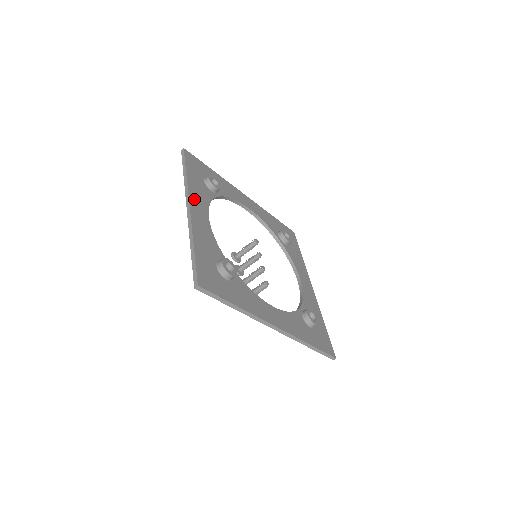
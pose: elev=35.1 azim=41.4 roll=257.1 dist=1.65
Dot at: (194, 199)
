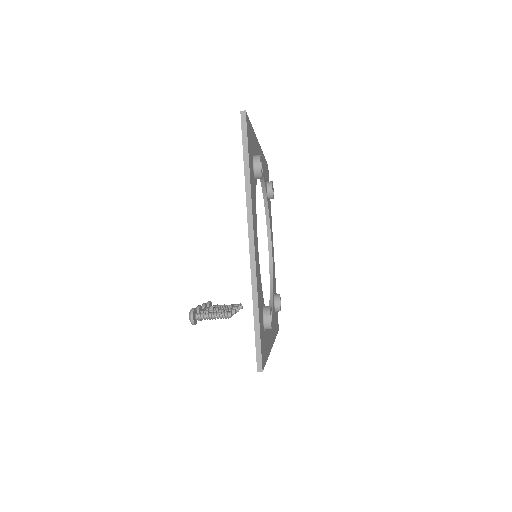
Dot at: (261, 155)
